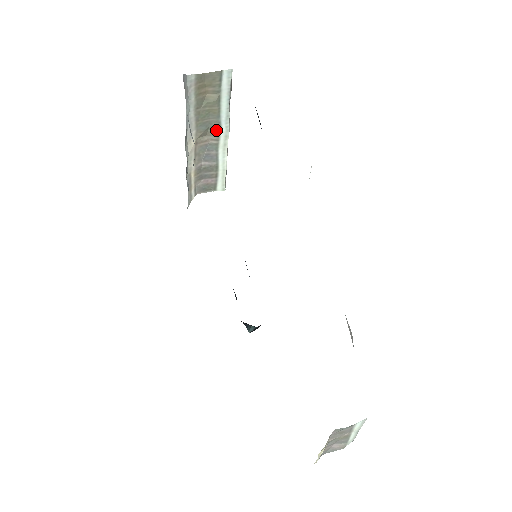
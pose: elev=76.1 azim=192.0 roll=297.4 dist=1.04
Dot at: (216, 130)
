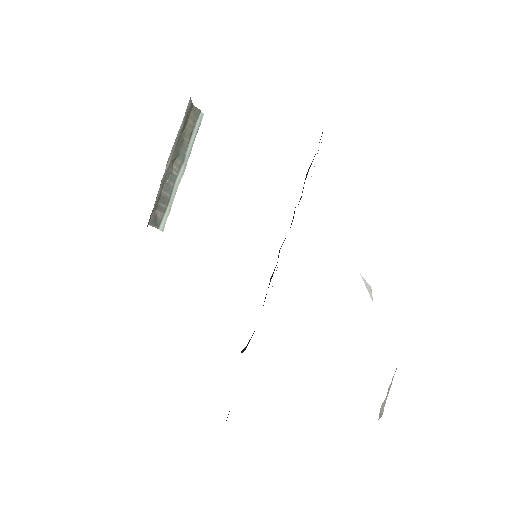
Dot at: (180, 162)
